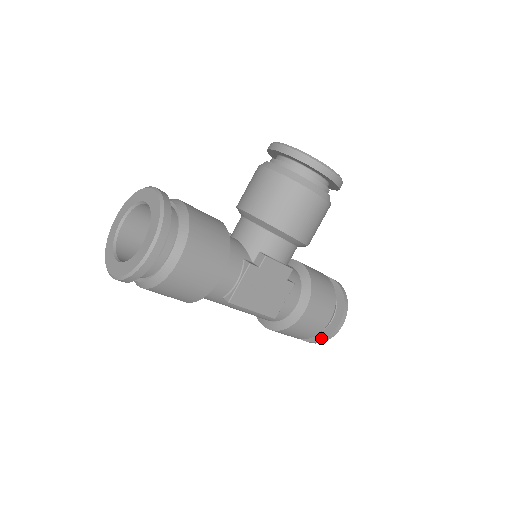
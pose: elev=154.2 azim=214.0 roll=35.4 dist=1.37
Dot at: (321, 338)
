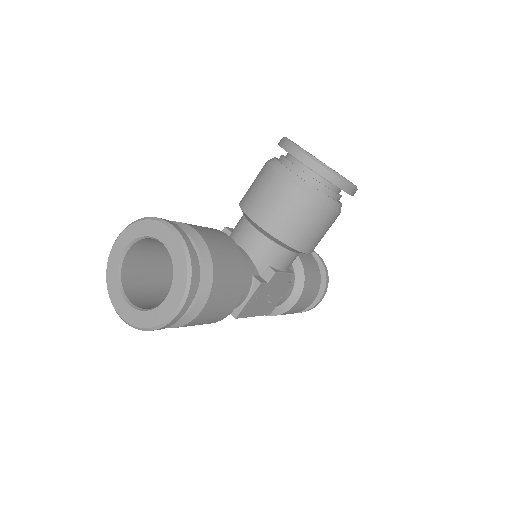
Dot at: occluded
